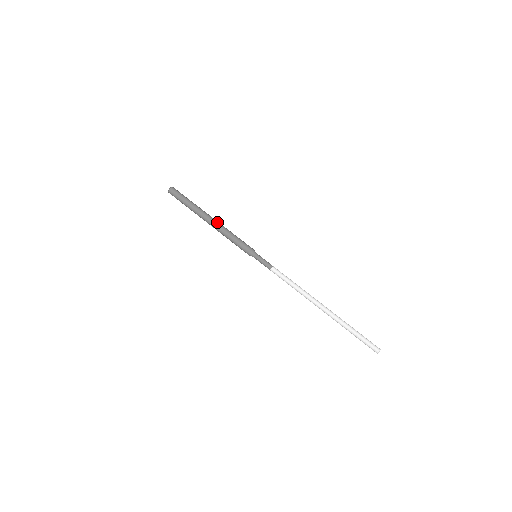
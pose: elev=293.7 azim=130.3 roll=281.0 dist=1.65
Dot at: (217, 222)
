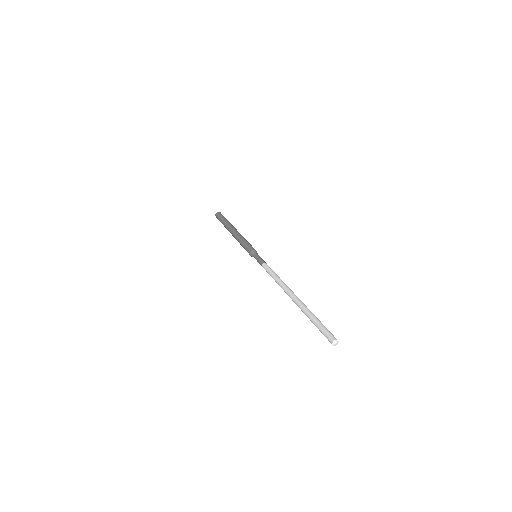
Dot at: occluded
